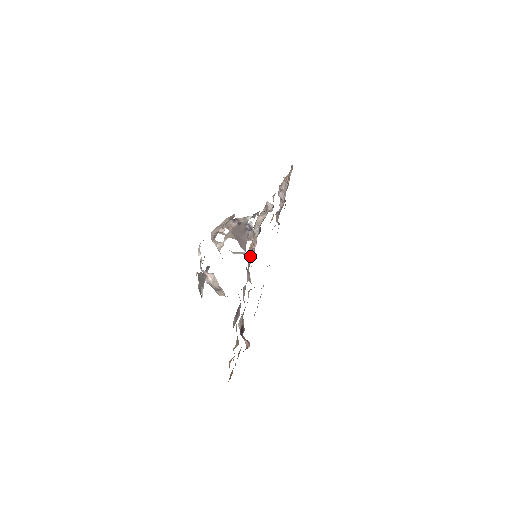
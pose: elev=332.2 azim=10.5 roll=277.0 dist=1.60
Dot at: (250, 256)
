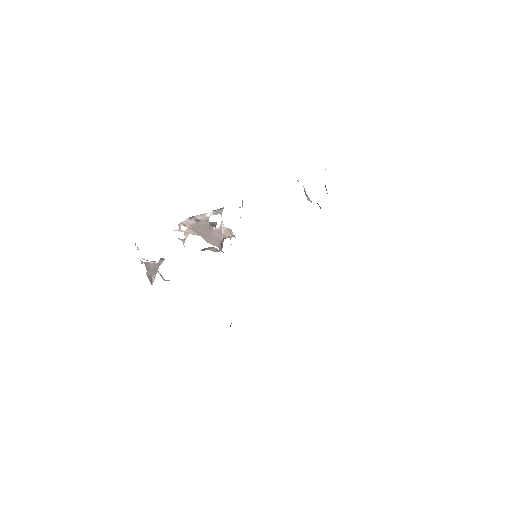
Dot at: occluded
